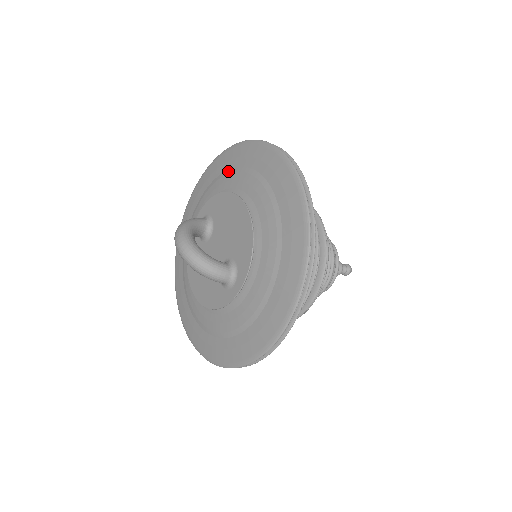
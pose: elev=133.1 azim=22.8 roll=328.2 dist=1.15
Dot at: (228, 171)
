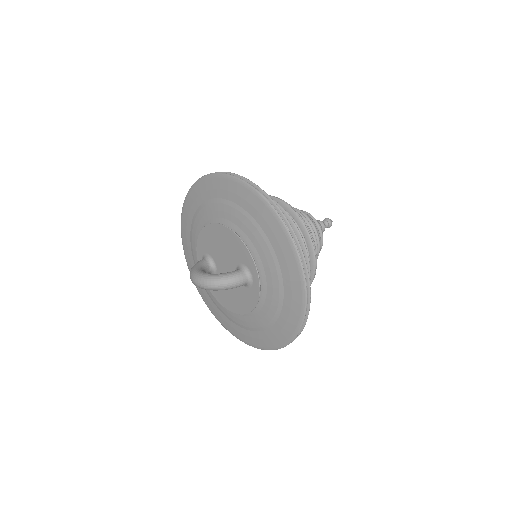
Dot at: (194, 217)
